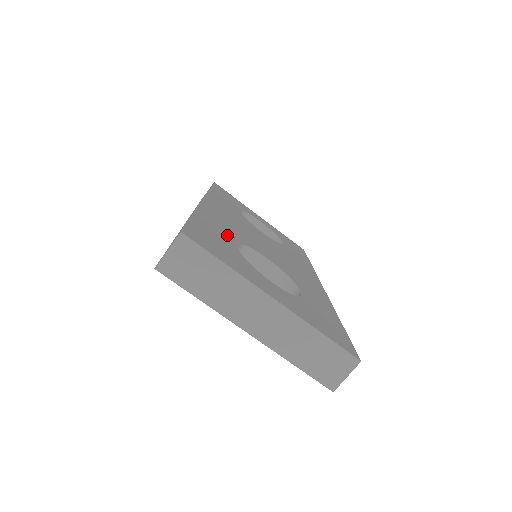
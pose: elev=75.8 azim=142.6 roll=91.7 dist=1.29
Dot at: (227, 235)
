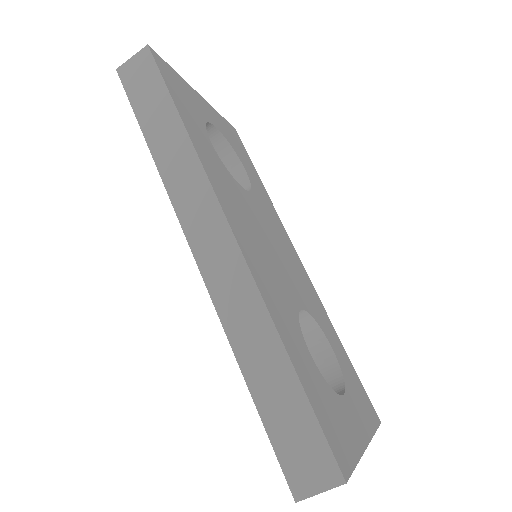
Dot at: (299, 339)
